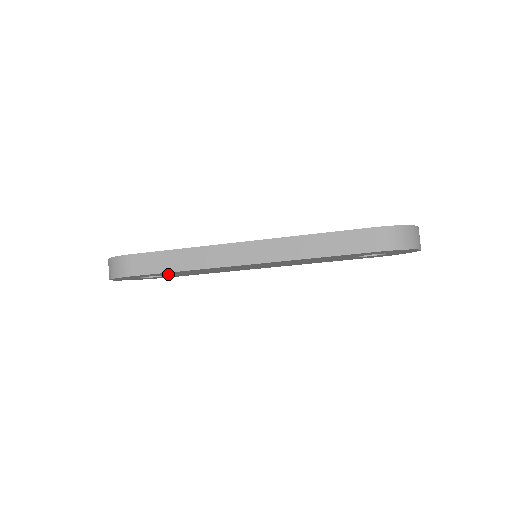
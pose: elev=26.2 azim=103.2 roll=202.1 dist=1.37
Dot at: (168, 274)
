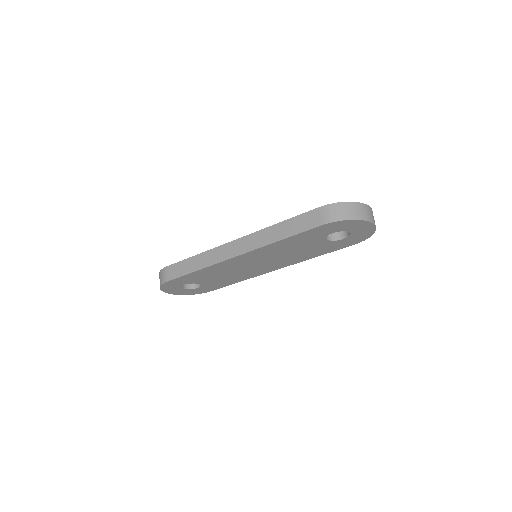
Dot at: (197, 280)
